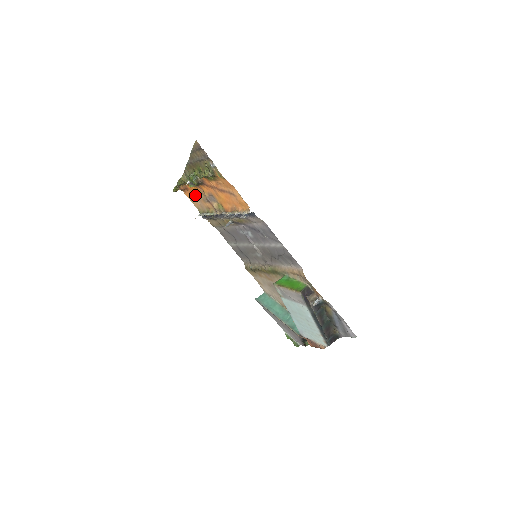
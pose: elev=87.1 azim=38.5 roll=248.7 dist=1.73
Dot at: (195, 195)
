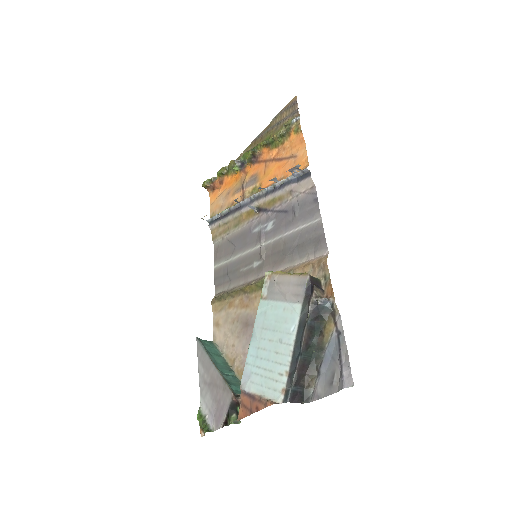
Dot at: (226, 191)
